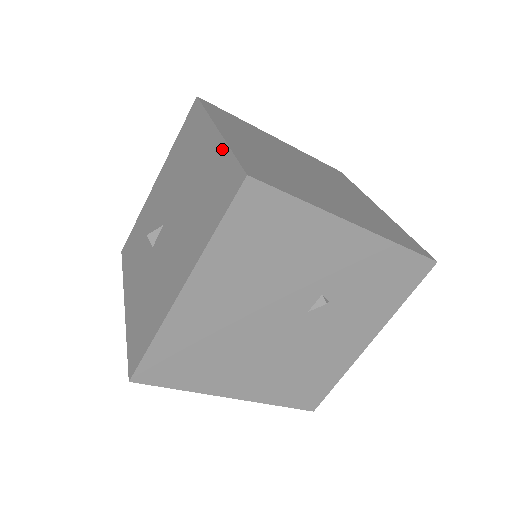
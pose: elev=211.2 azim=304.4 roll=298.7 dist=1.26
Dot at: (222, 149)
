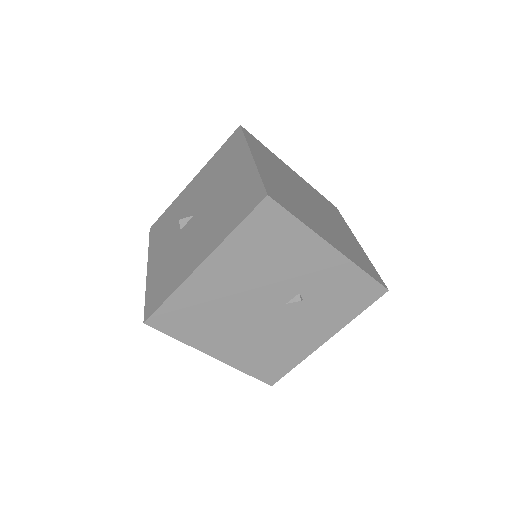
Dot at: (253, 172)
